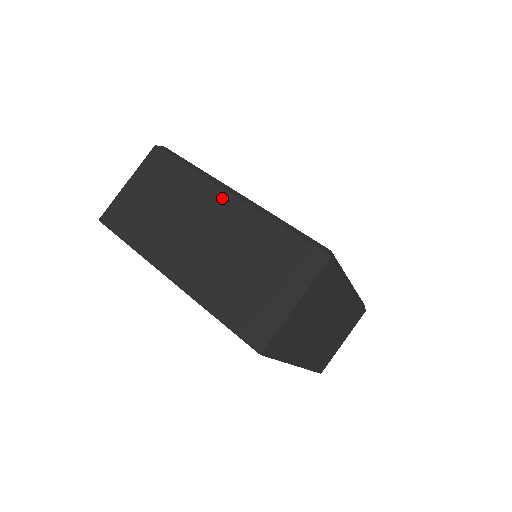
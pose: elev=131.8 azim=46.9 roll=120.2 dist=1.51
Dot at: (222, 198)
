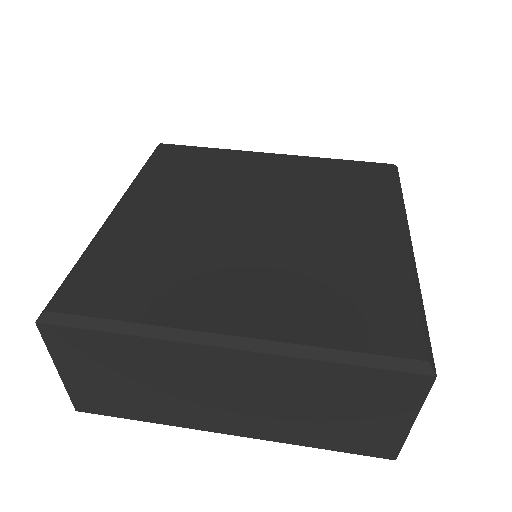
Dot at: (217, 356)
